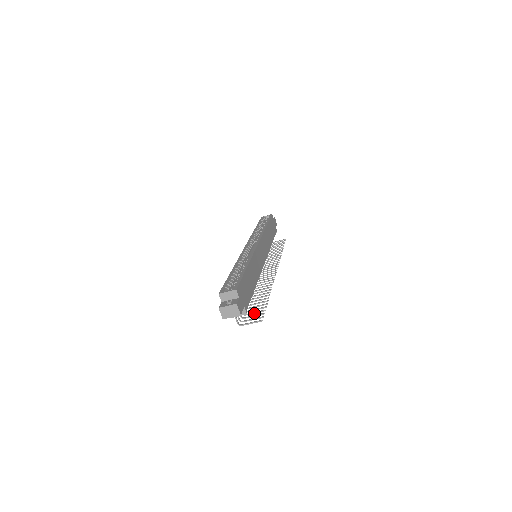
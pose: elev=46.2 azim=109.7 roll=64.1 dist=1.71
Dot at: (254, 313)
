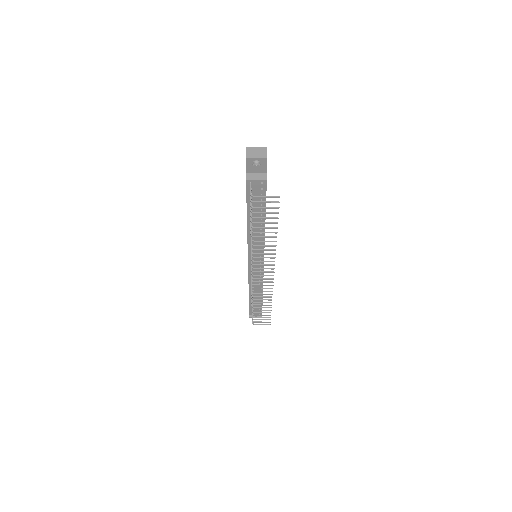
Dot at: (265, 213)
